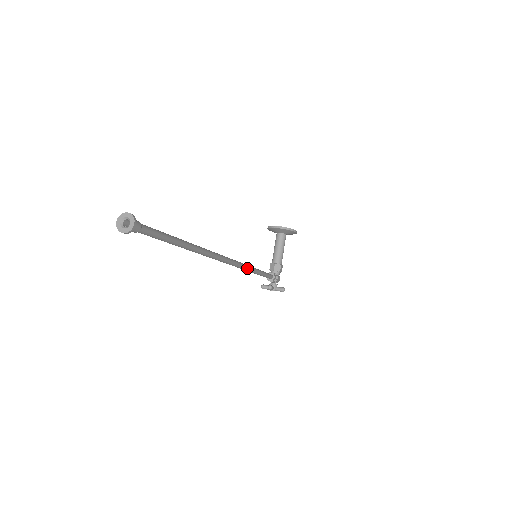
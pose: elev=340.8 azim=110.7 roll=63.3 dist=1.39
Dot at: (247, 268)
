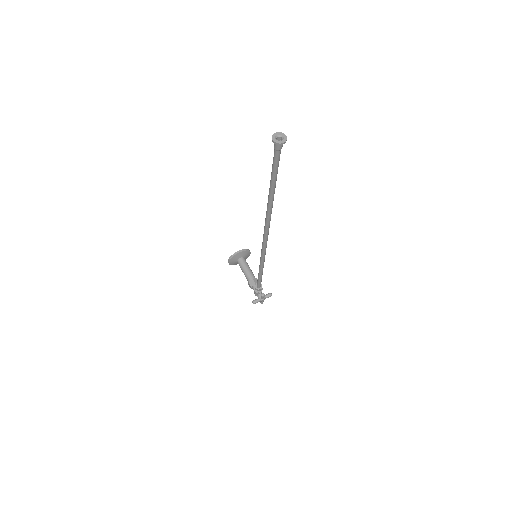
Dot at: occluded
